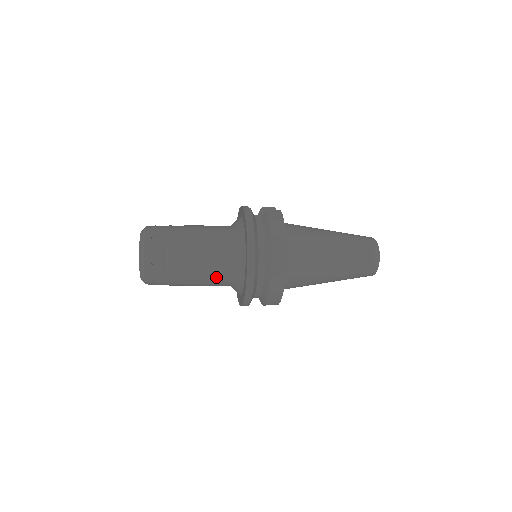
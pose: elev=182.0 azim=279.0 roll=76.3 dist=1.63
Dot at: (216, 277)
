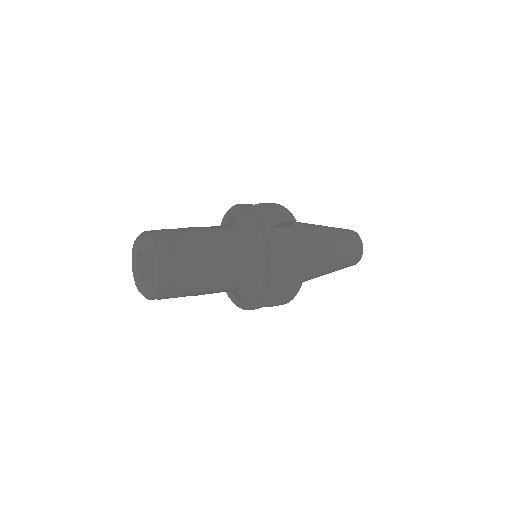
Dot at: occluded
